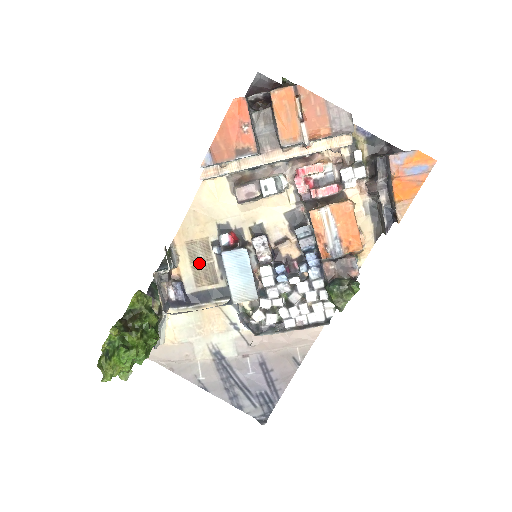
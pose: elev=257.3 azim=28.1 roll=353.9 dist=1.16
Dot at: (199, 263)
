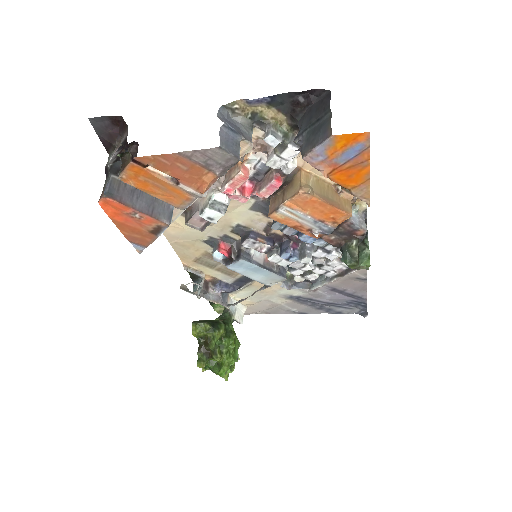
Dot at: (218, 266)
